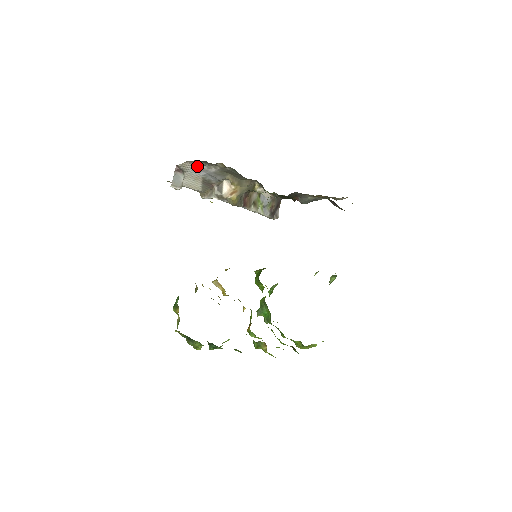
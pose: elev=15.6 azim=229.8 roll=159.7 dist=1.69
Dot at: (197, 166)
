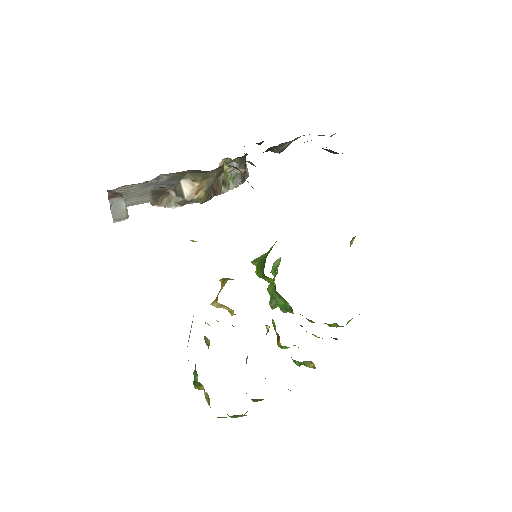
Dot at: (141, 184)
